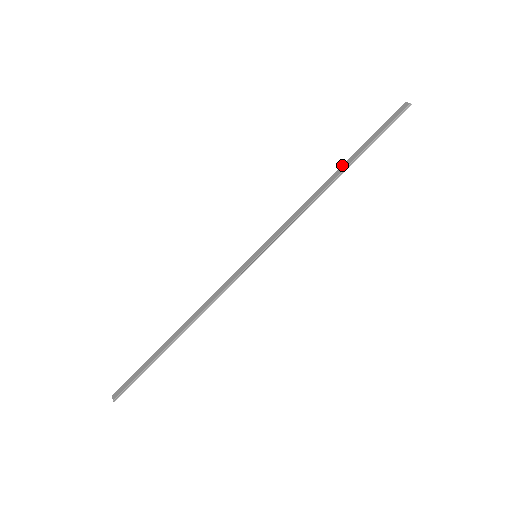
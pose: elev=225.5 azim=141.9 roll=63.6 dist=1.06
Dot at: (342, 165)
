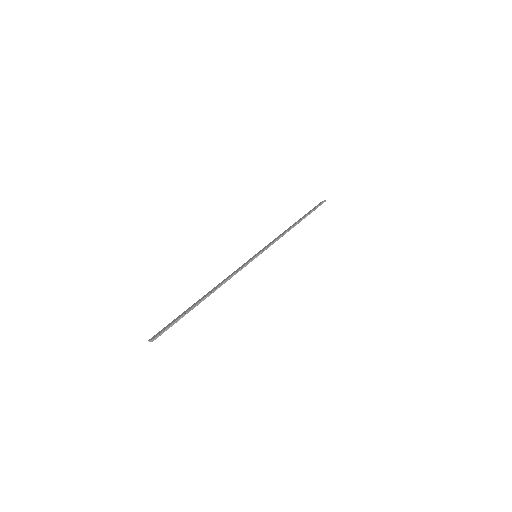
Dot at: (297, 221)
